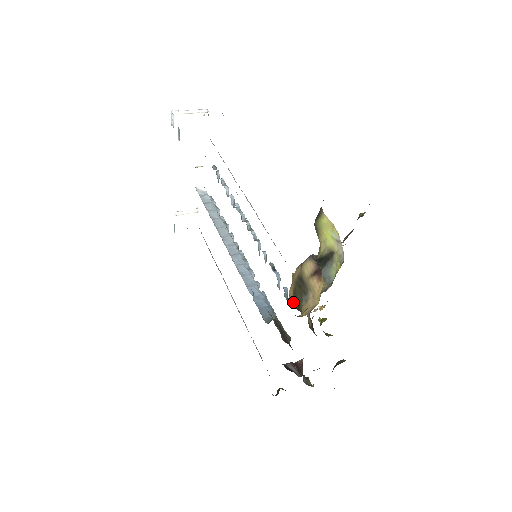
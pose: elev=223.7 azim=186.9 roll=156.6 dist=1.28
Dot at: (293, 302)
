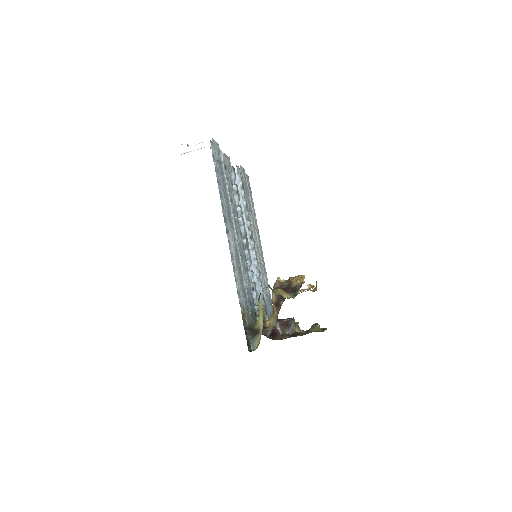
Dot at: occluded
